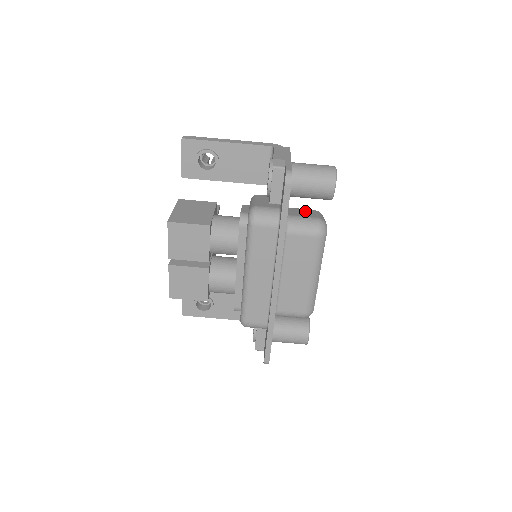
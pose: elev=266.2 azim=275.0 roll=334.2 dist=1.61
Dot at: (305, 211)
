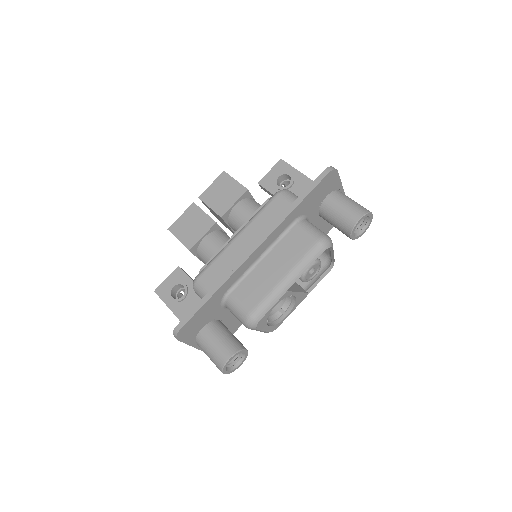
Dot at: occluded
